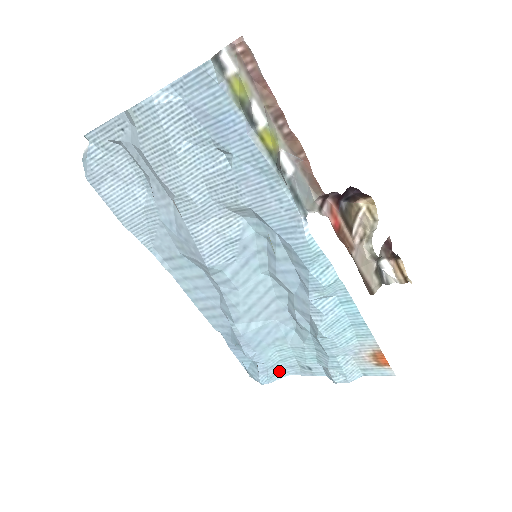
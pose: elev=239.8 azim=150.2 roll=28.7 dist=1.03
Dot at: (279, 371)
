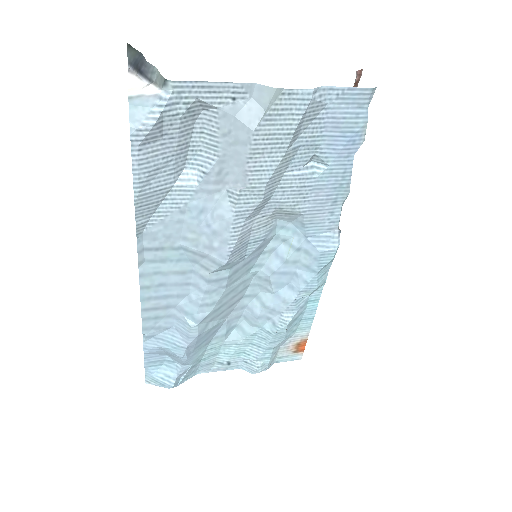
Dot at: (193, 371)
